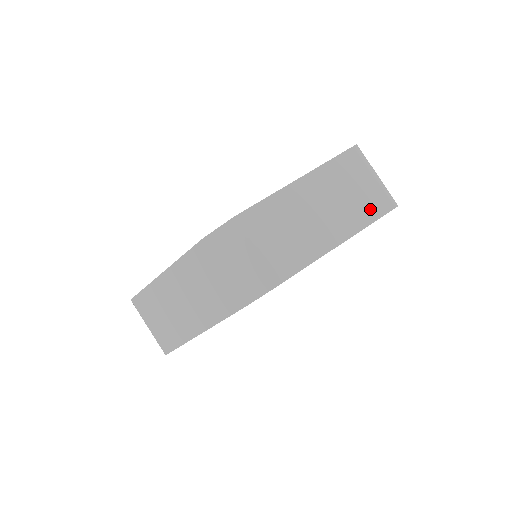
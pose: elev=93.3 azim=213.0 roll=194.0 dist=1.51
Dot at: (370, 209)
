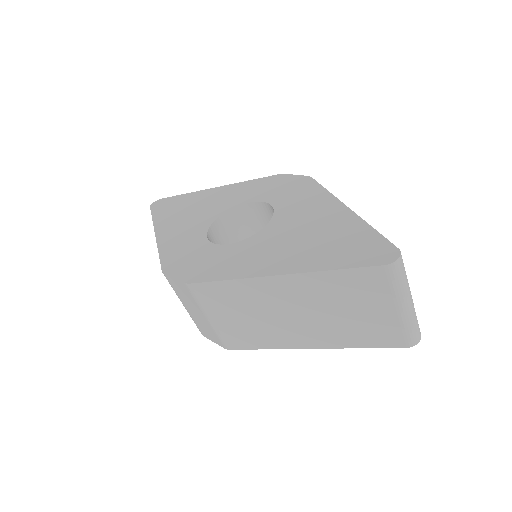
Dot at: (368, 336)
